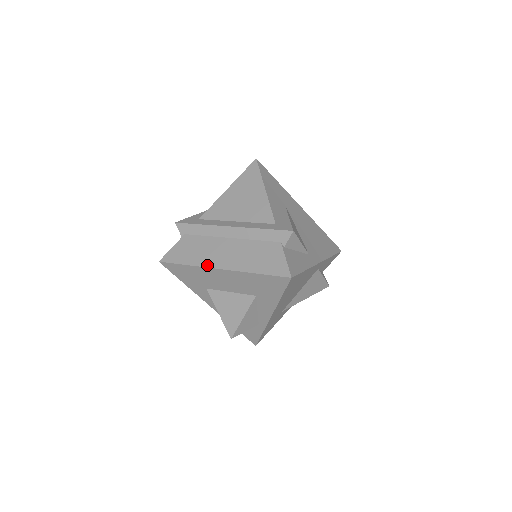
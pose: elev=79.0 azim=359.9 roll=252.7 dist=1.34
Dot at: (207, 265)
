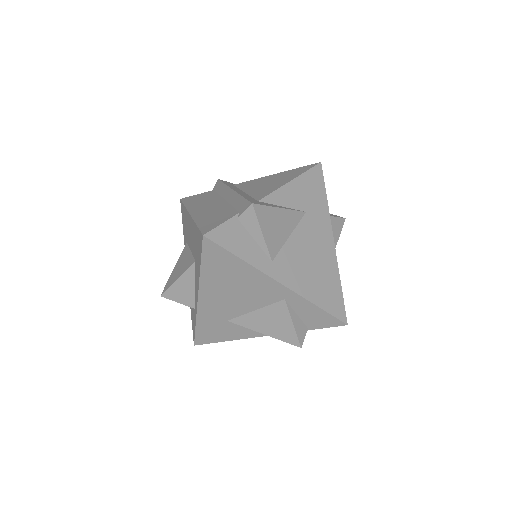
Dot at: (190, 209)
